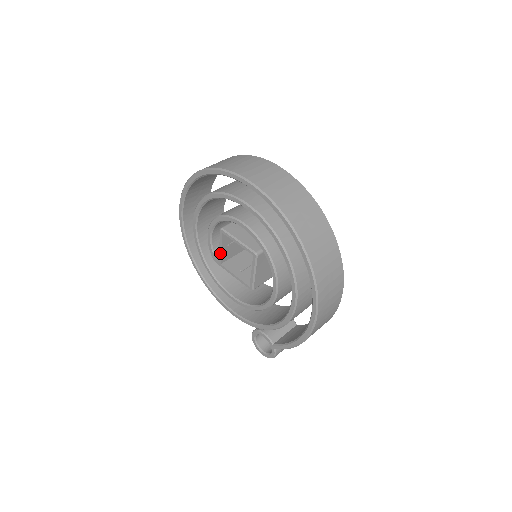
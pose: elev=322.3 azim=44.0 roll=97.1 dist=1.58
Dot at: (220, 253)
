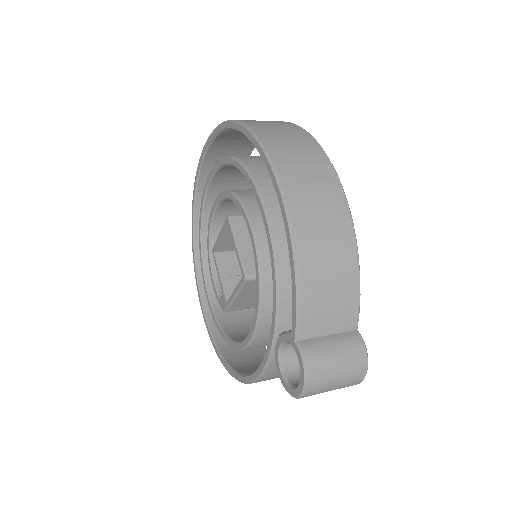
Dot at: (221, 285)
